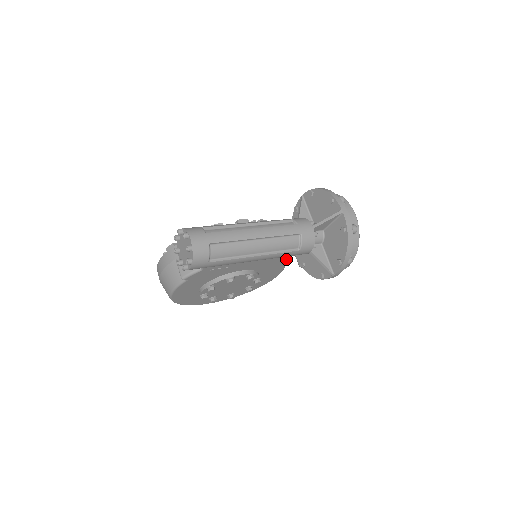
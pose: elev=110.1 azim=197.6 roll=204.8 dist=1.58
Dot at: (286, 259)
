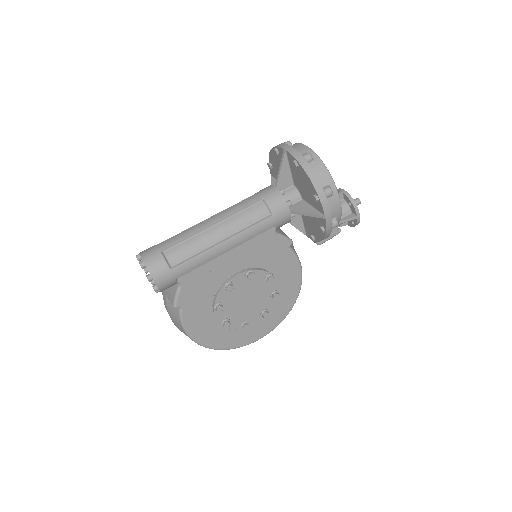
Dot at: (276, 236)
